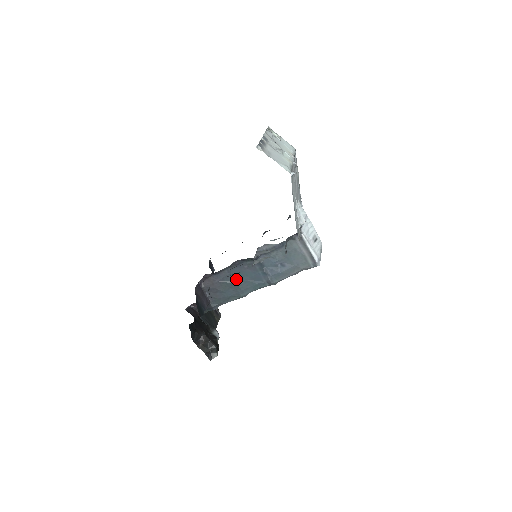
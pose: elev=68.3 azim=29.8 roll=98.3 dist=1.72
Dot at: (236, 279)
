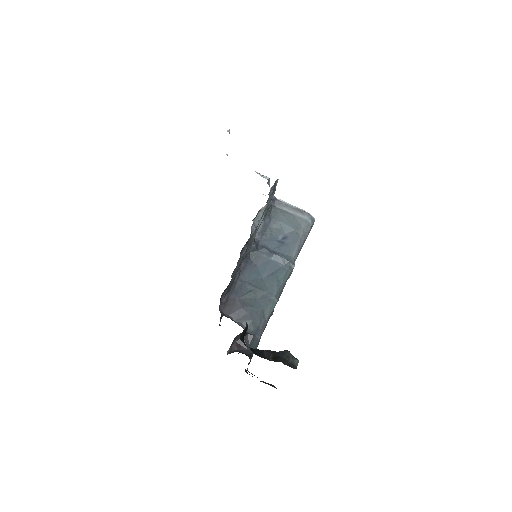
Dot at: (254, 284)
